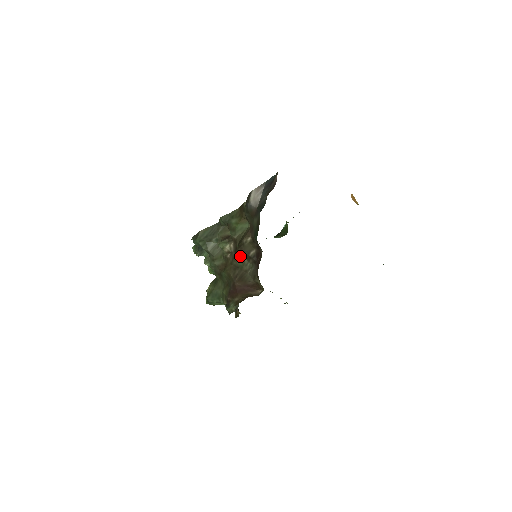
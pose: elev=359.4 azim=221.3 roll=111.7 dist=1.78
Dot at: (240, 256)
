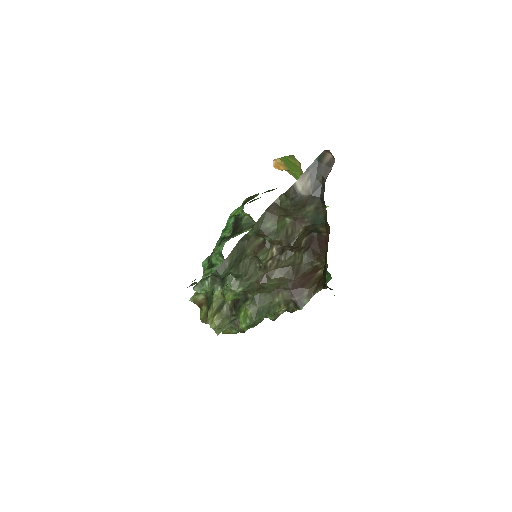
Dot at: (288, 254)
